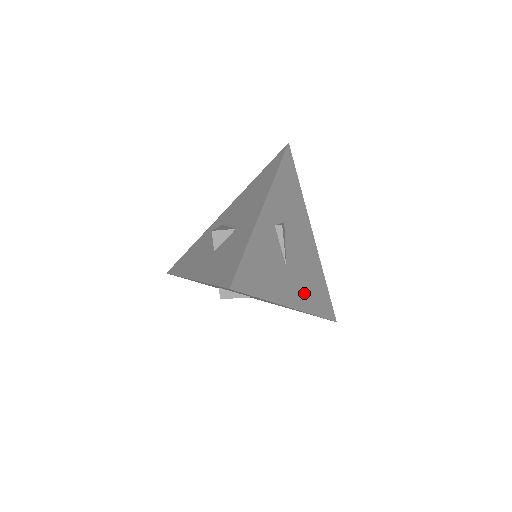
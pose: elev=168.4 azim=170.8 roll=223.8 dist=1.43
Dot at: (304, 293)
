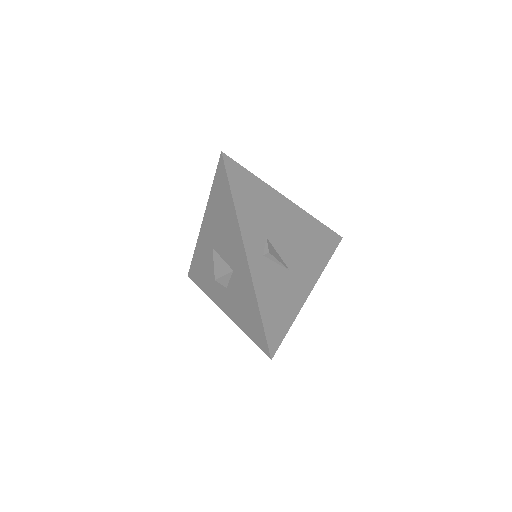
Dot at: (311, 264)
